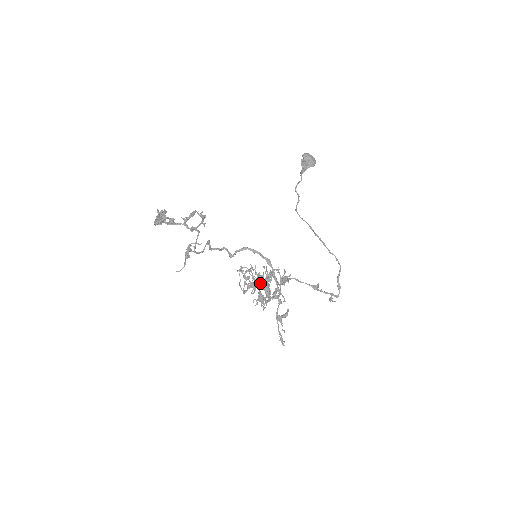
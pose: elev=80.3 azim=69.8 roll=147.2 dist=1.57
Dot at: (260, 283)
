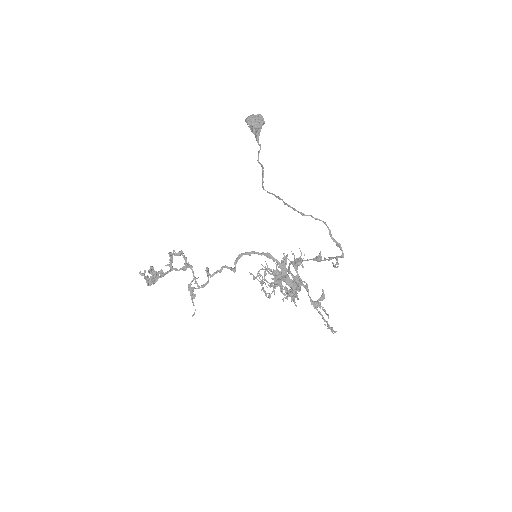
Dot at: occluded
